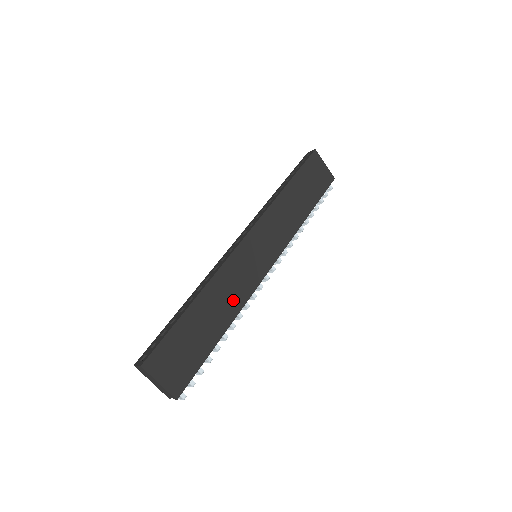
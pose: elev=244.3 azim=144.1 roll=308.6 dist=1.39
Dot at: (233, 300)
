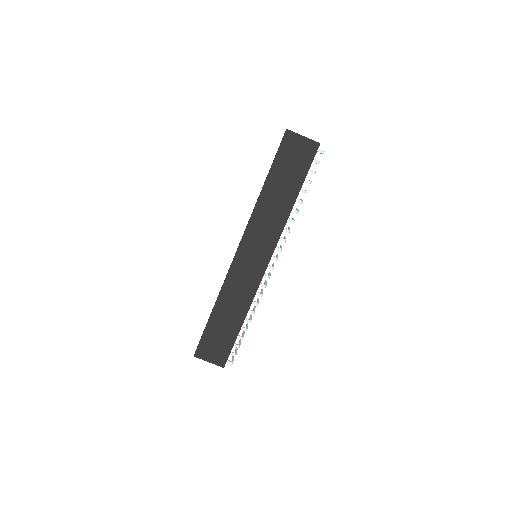
Dot at: (243, 298)
